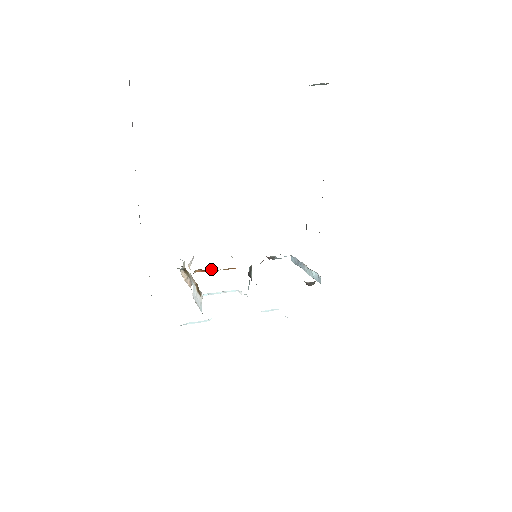
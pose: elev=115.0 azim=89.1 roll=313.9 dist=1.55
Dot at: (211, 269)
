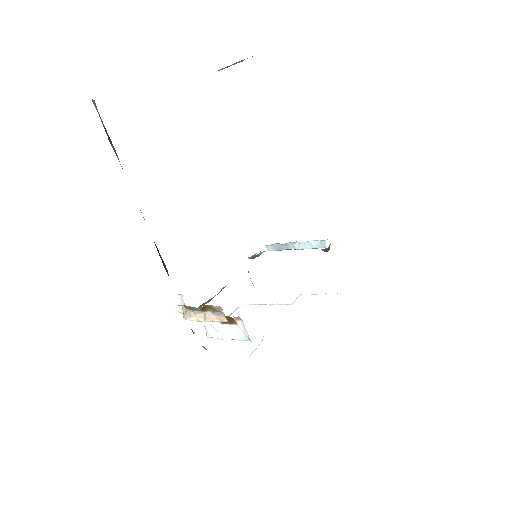
Dot at: (209, 299)
